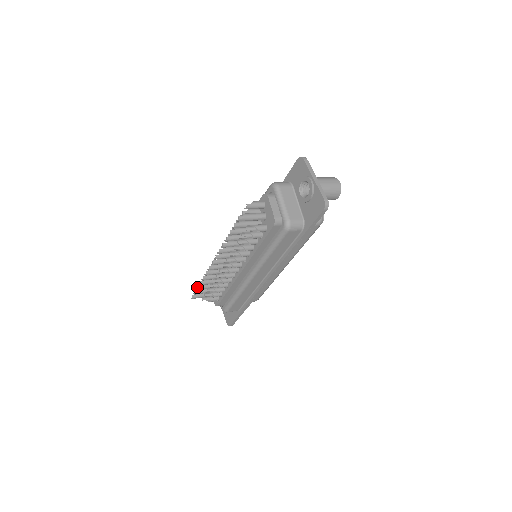
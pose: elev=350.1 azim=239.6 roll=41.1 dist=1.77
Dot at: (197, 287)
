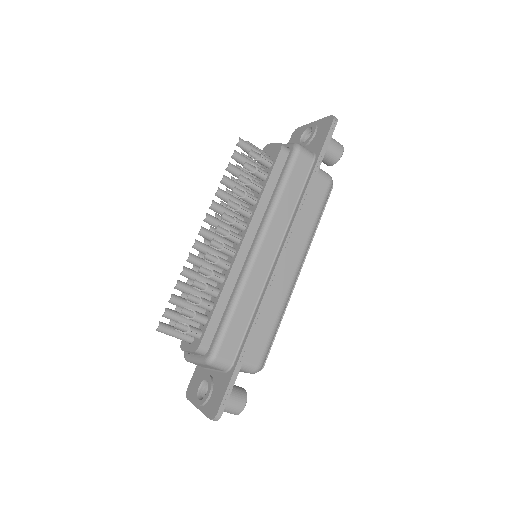
Dot at: (171, 294)
